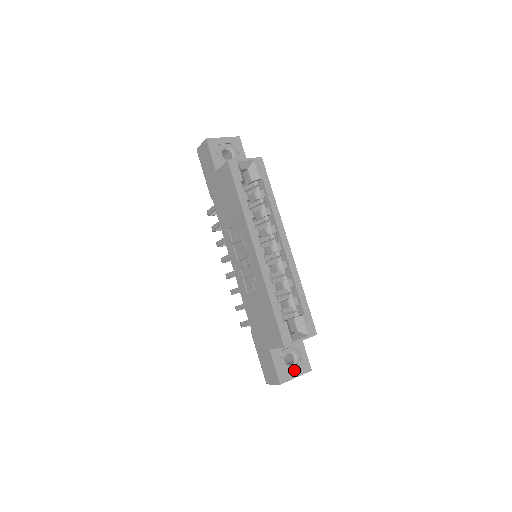
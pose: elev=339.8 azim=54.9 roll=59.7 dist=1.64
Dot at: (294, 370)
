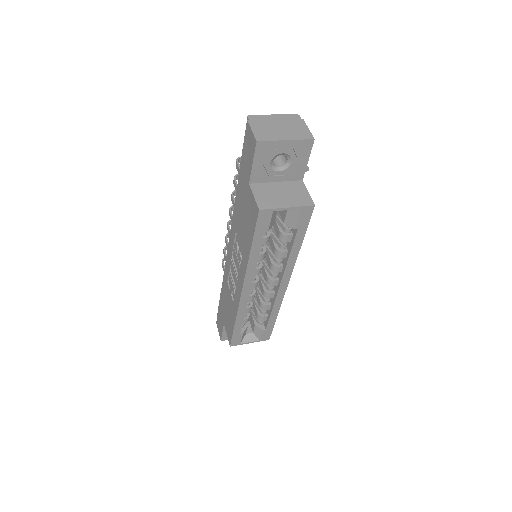
Dot at: occluded
